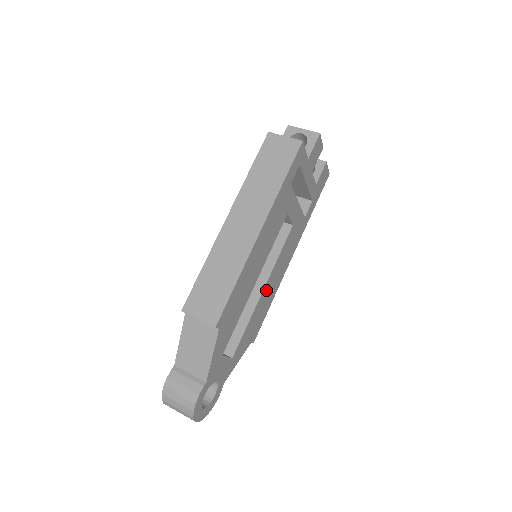
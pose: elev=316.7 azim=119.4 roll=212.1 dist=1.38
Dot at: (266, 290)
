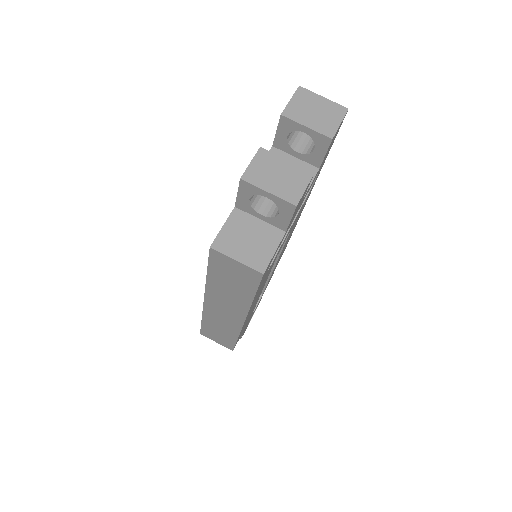
Dot at: (279, 257)
